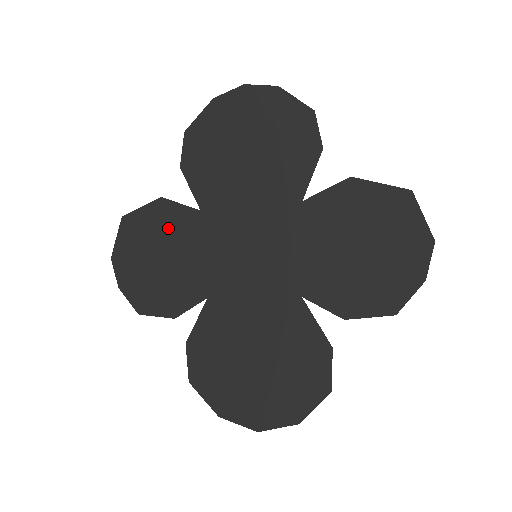
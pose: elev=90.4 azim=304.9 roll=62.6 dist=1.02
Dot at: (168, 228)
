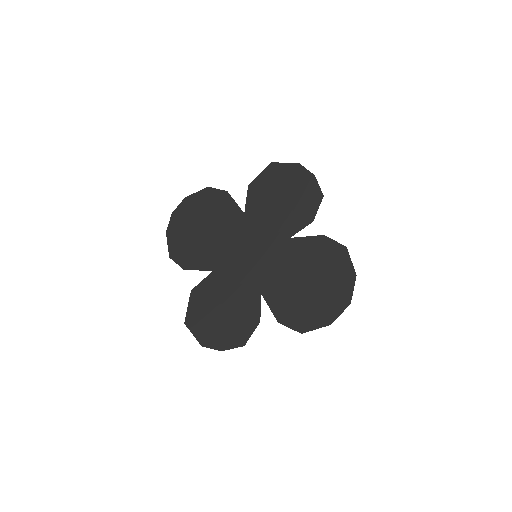
Dot at: (209, 296)
